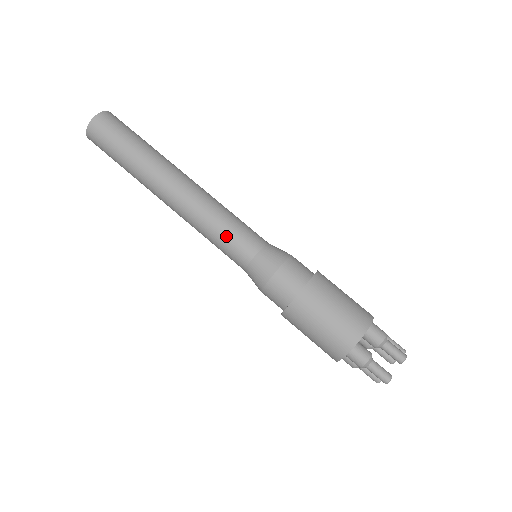
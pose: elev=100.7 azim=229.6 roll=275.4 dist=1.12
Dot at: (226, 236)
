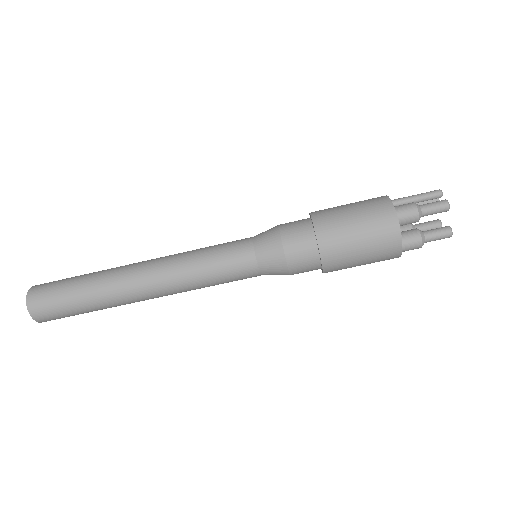
Dot at: (222, 278)
